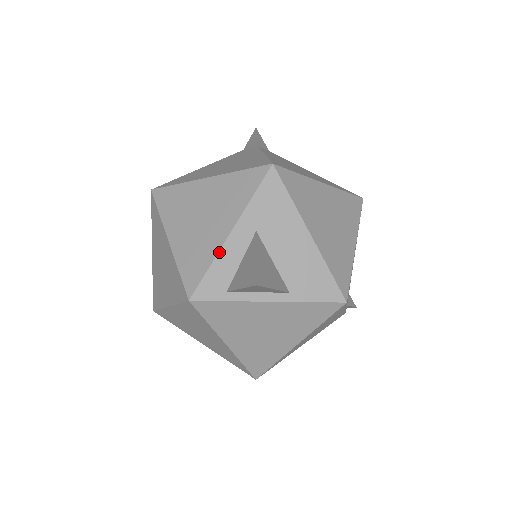
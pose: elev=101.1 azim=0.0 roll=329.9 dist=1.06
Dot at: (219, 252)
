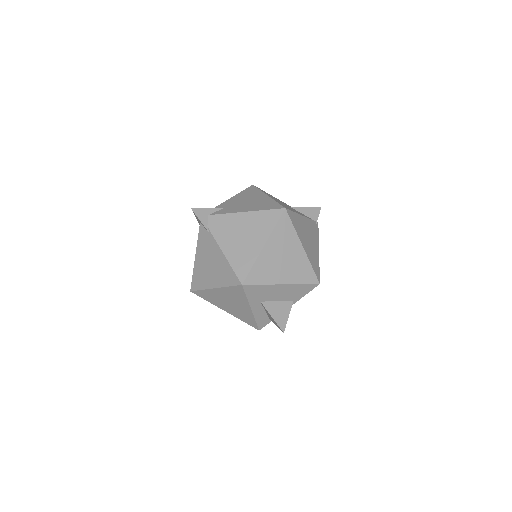
Dot at: (254, 316)
